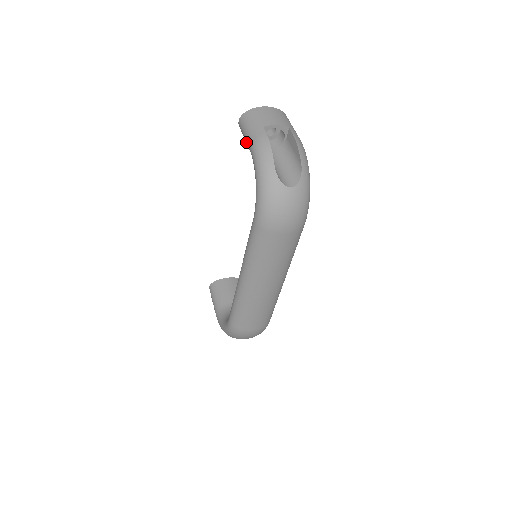
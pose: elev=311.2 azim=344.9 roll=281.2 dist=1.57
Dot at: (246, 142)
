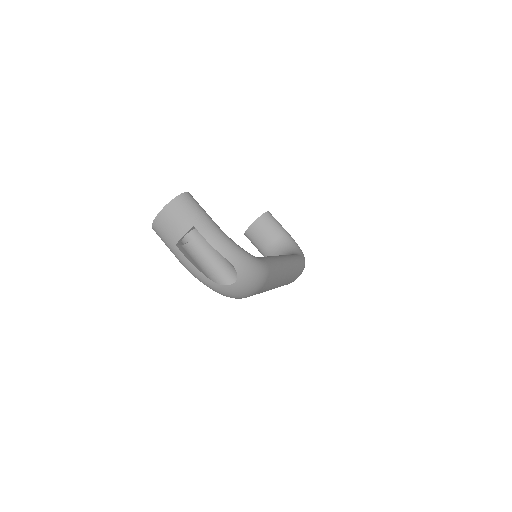
Dot at: occluded
